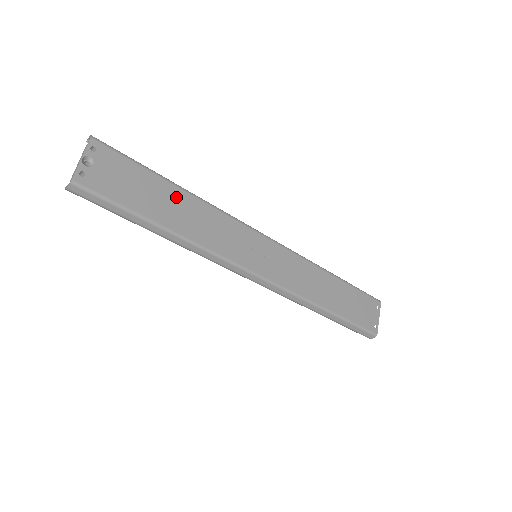
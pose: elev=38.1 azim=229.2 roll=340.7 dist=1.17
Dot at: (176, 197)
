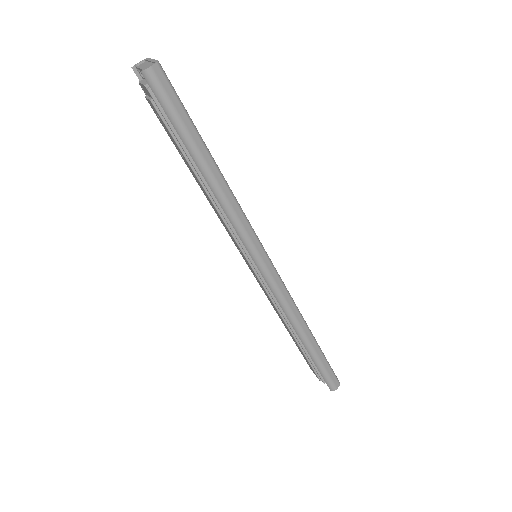
Dot at: occluded
